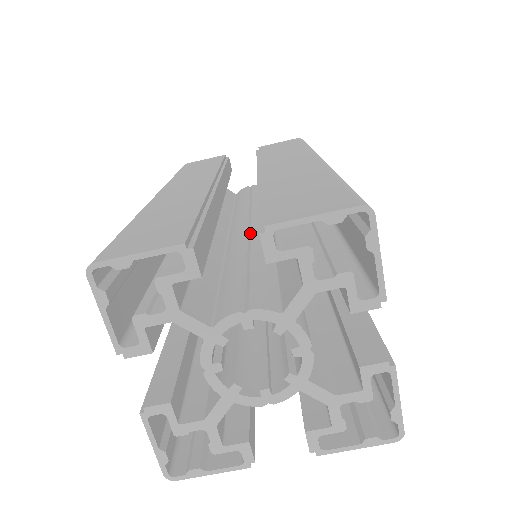
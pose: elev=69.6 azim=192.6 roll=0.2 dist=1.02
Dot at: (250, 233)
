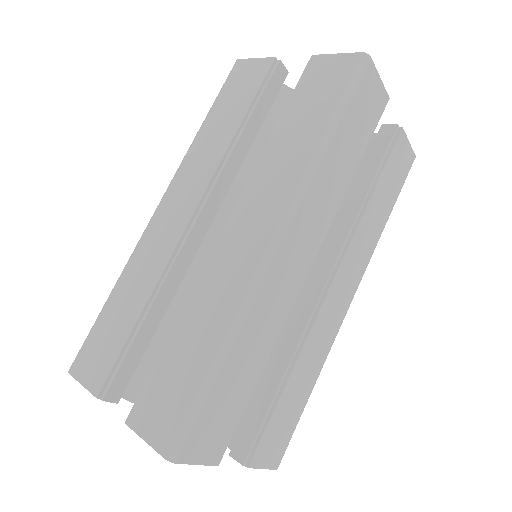
Dot at: occluded
